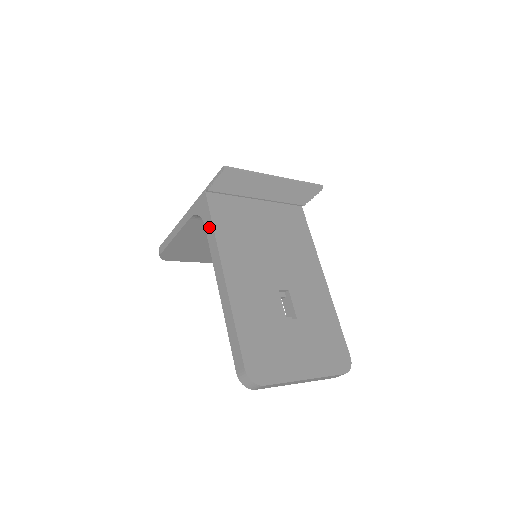
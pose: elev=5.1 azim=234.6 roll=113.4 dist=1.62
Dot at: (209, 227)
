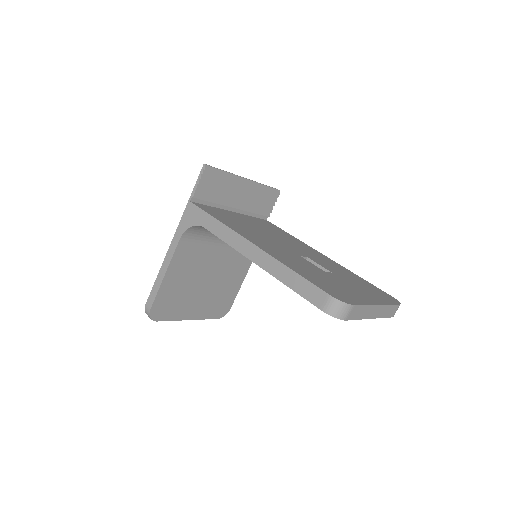
Dot at: (210, 223)
